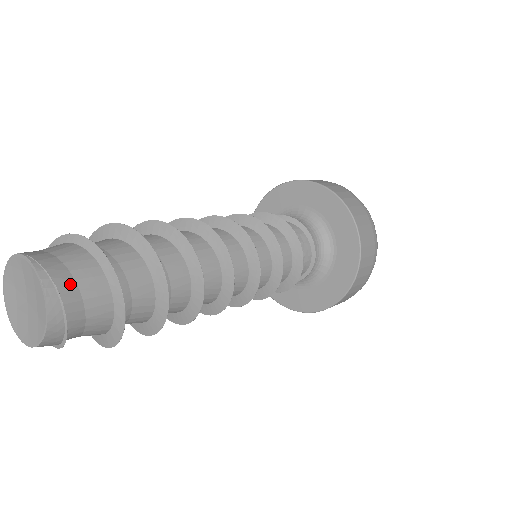
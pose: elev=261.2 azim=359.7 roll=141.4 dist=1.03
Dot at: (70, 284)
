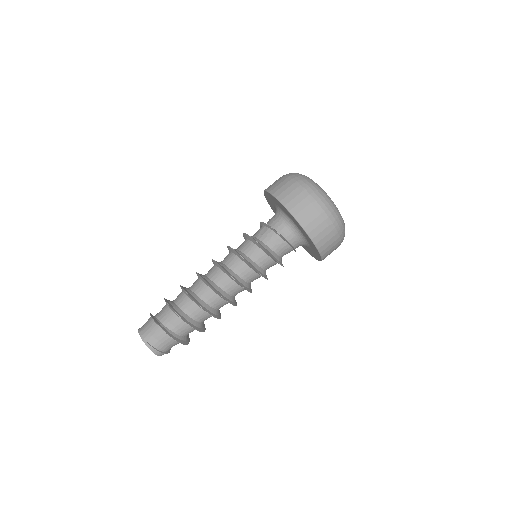
Dot at: (157, 343)
